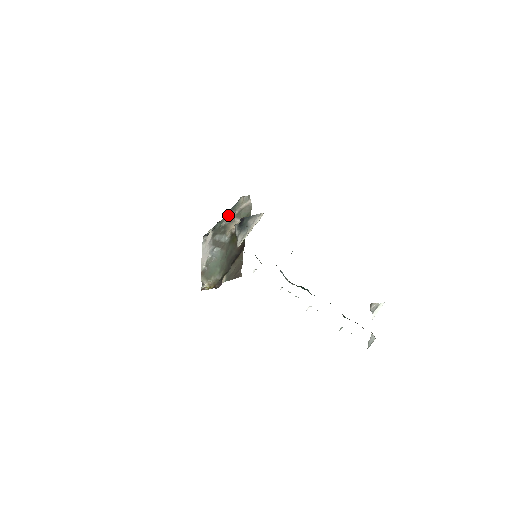
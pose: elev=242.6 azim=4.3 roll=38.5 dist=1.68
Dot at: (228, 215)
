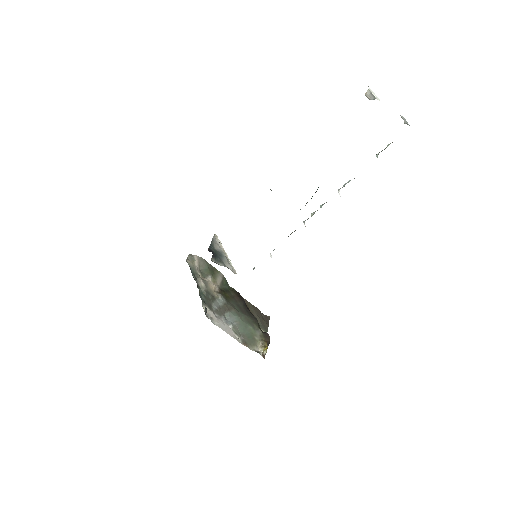
Dot at: (197, 282)
